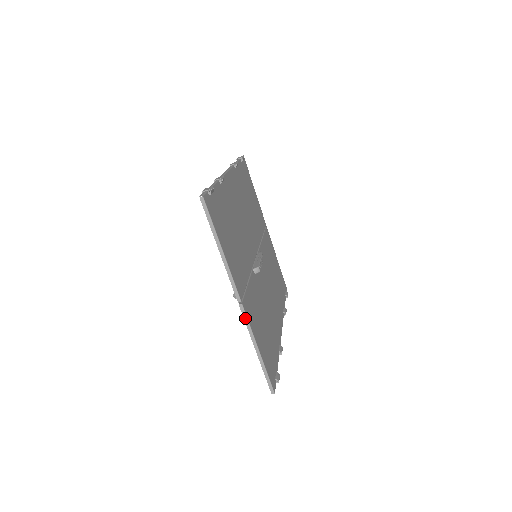
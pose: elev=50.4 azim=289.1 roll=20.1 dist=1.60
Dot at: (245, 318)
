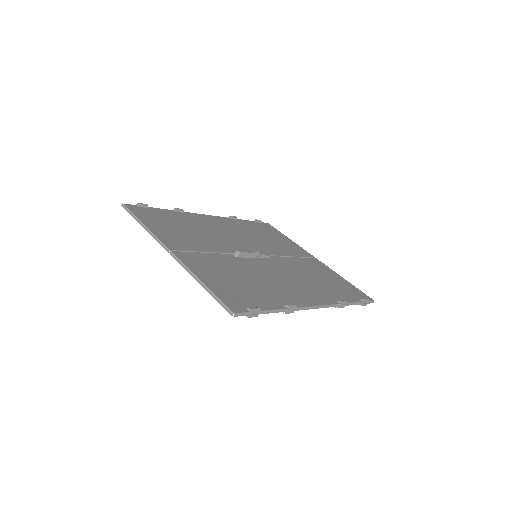
Dot at: (178, 261)
